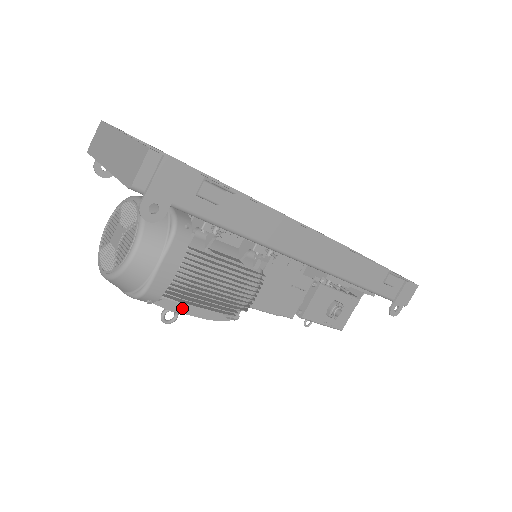
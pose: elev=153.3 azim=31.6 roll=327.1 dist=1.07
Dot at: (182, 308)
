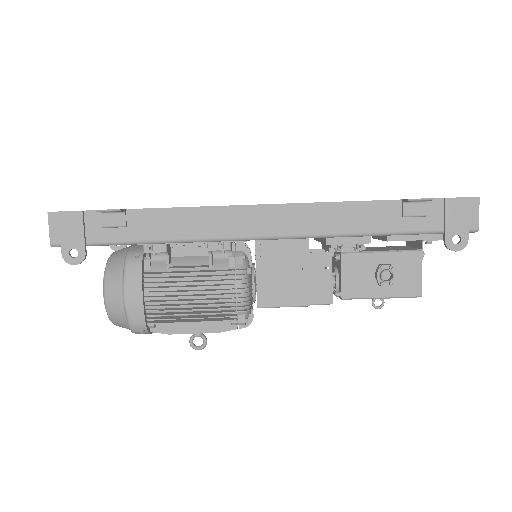
Dot at: (183, 329)
